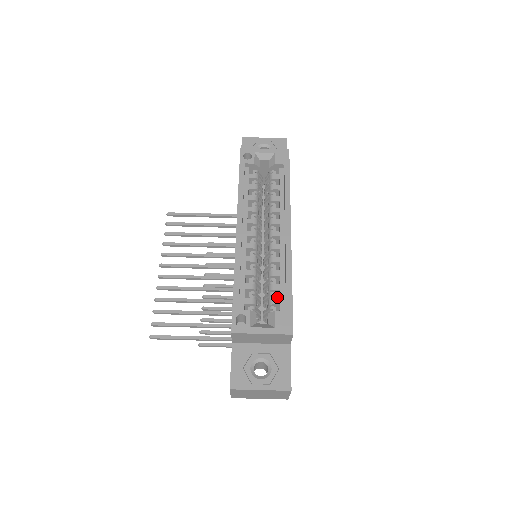
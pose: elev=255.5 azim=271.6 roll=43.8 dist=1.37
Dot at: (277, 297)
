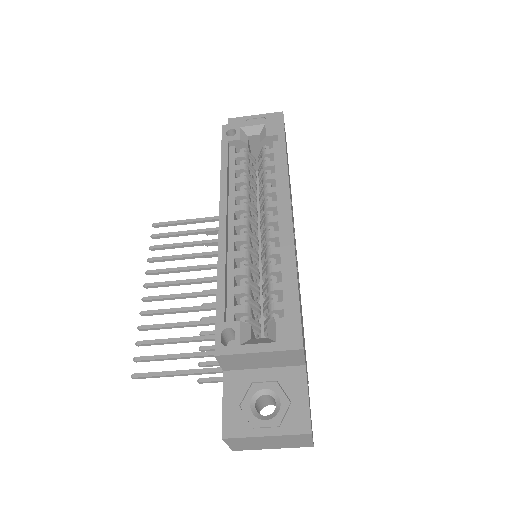
Dot at: occluded
